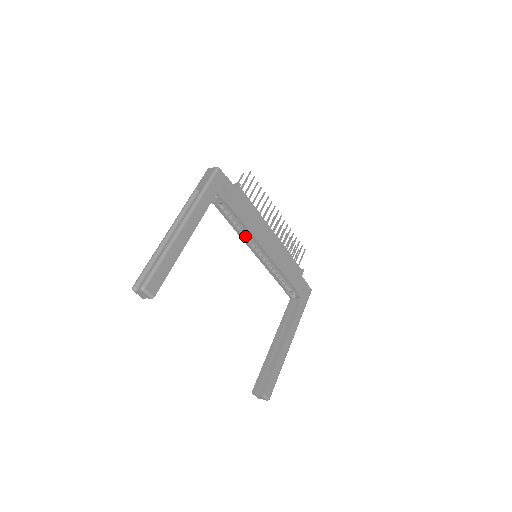
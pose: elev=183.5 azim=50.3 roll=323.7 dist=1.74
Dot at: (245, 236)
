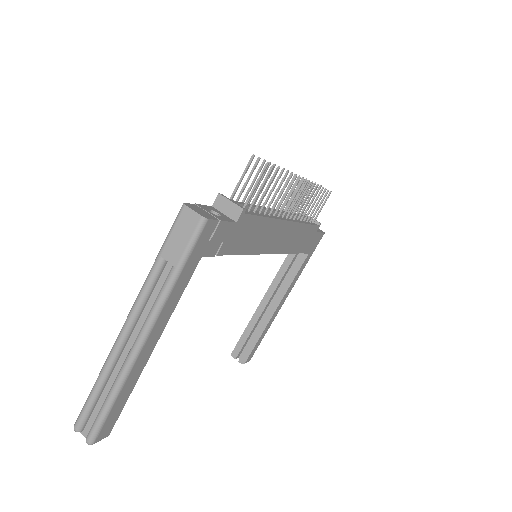
Dot at: occluded
